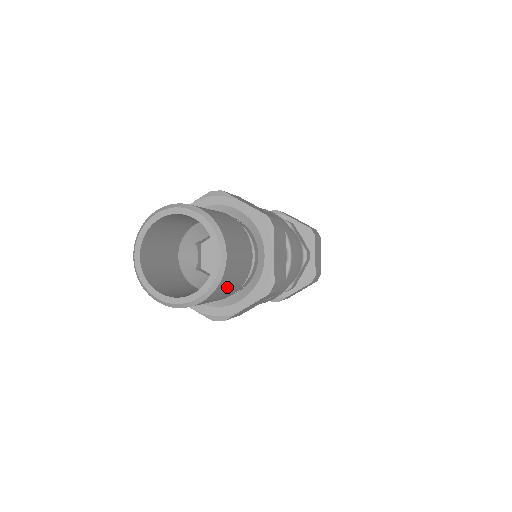
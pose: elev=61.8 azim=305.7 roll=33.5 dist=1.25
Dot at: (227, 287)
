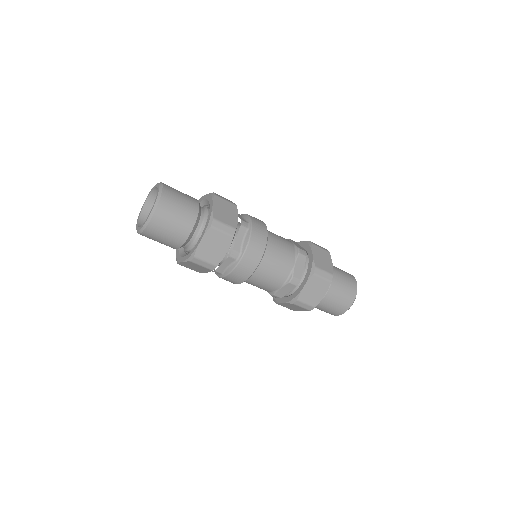
Dot at: (172, 214)
